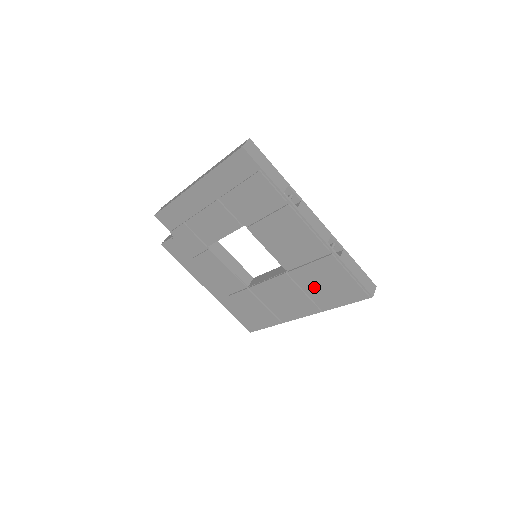
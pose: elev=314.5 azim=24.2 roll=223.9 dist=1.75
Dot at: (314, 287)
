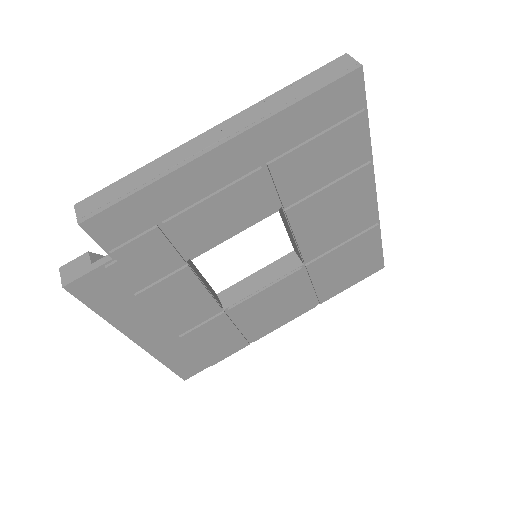
Dot at: (328, 276)
